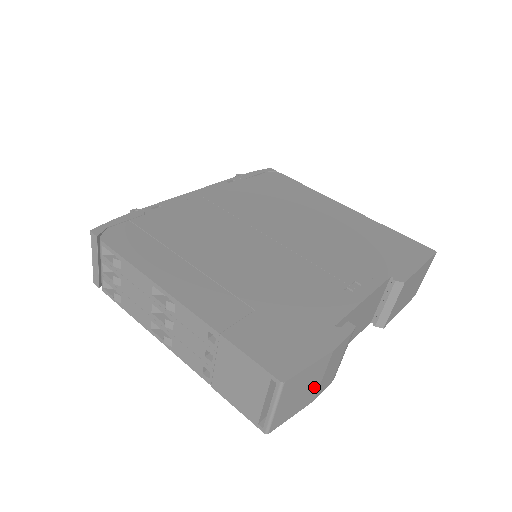
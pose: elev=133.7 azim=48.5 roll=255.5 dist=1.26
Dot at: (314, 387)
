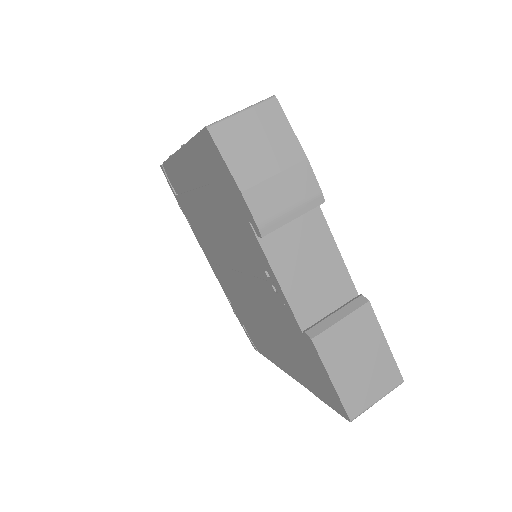
Dot at: (262, 170)
